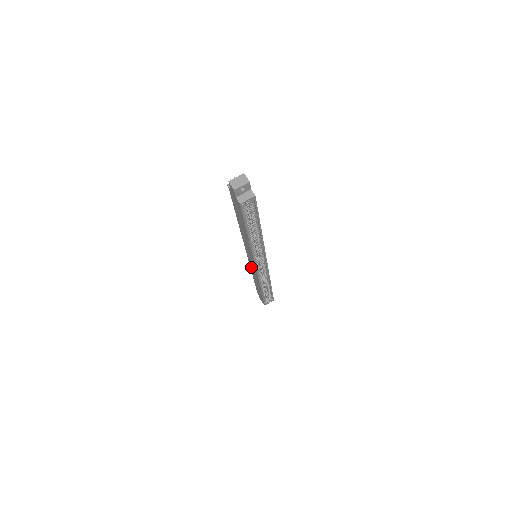
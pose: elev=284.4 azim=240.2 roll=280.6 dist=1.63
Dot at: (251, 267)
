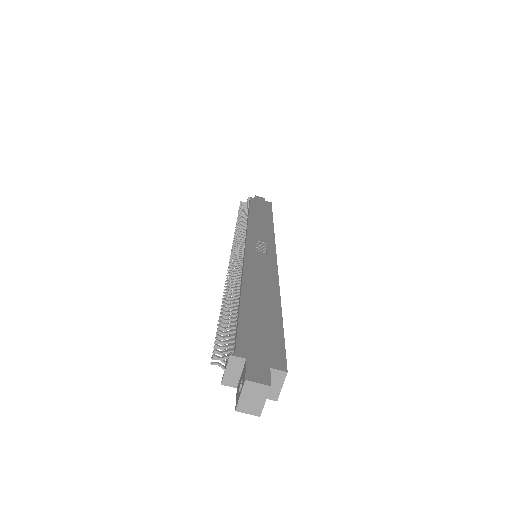
Dot at: occluded
